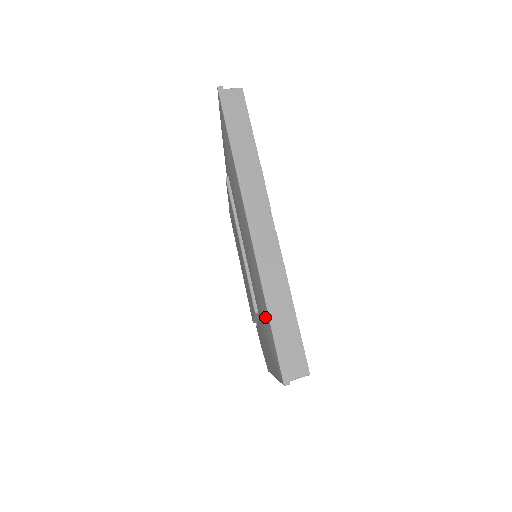
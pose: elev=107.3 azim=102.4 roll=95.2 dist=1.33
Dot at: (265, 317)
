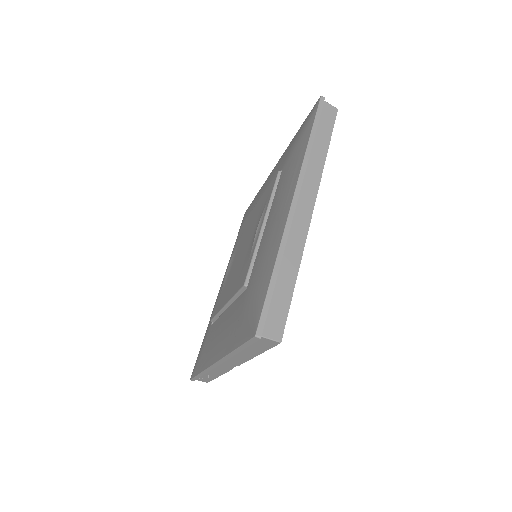
Dot at: (201, 363)
